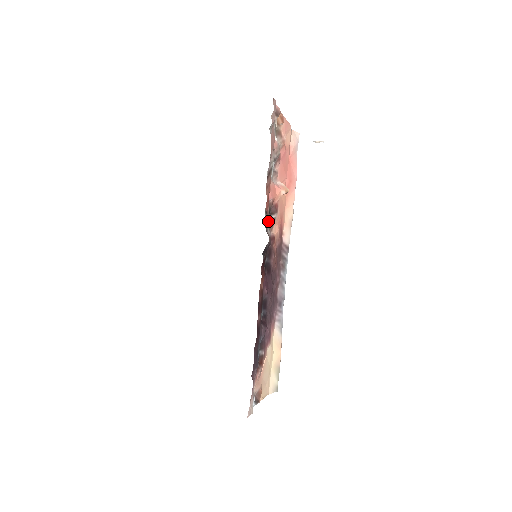
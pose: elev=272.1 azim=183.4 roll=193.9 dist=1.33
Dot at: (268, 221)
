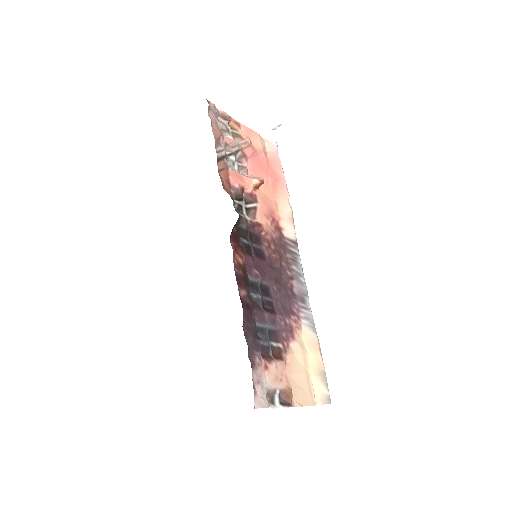
Dot at: (243, 208)
